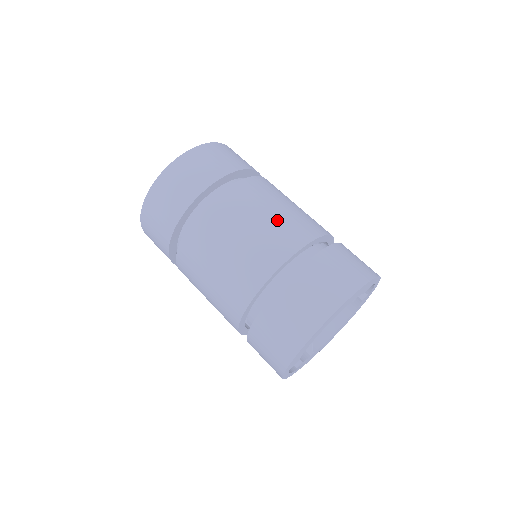
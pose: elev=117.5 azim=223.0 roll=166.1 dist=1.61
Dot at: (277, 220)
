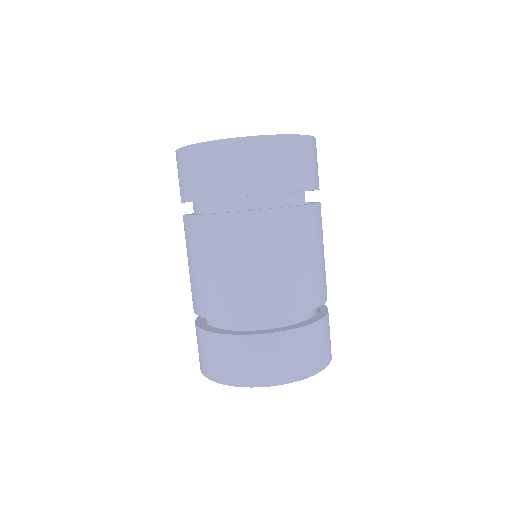
Dot at: (281, 276)
